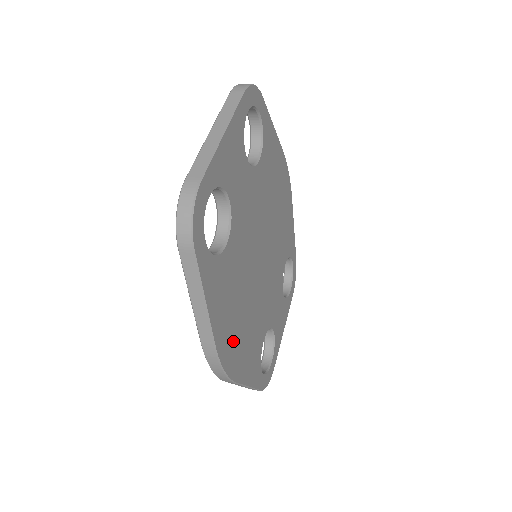
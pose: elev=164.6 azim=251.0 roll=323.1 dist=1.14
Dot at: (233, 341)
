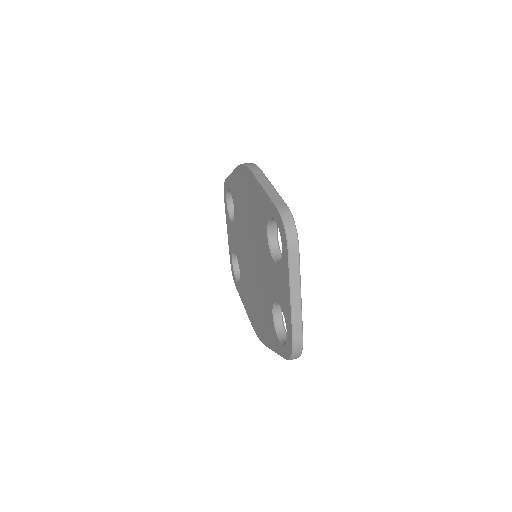
Dot at: occluded
